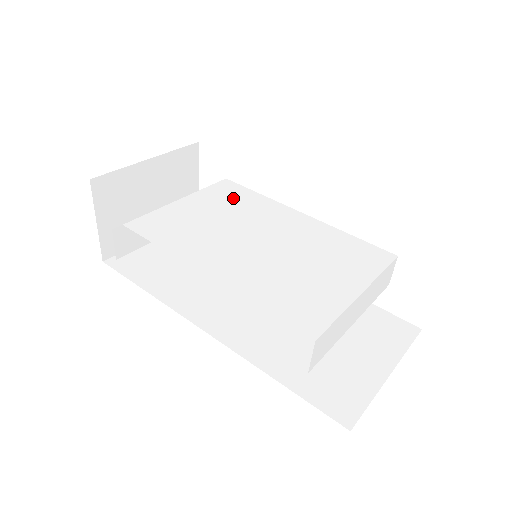
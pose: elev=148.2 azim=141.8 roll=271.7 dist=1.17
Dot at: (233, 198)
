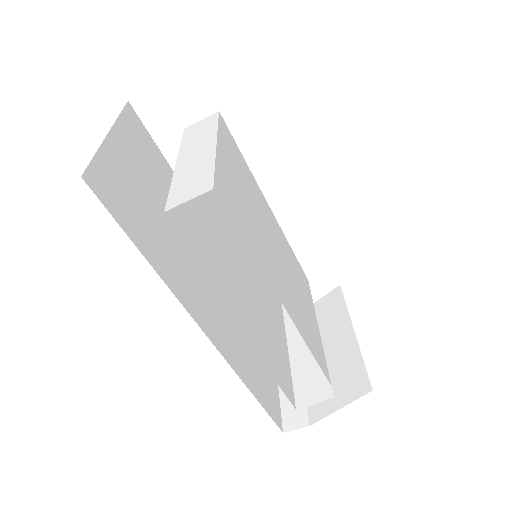
Dot at: (239, 160)
